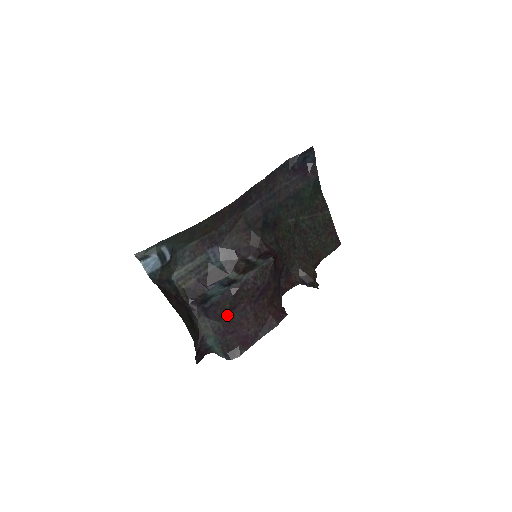
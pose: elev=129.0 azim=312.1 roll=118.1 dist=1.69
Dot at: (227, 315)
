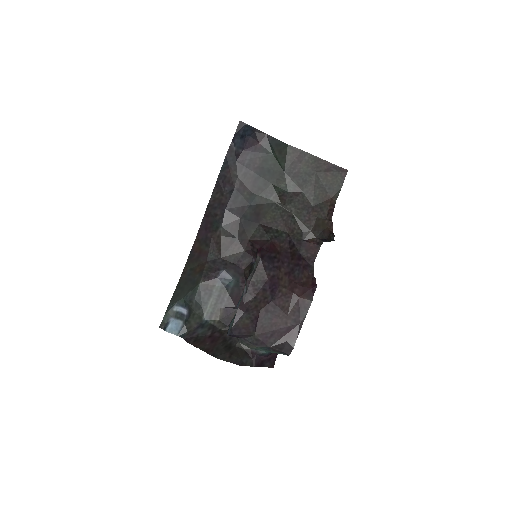
Dot at: (254, 327)
